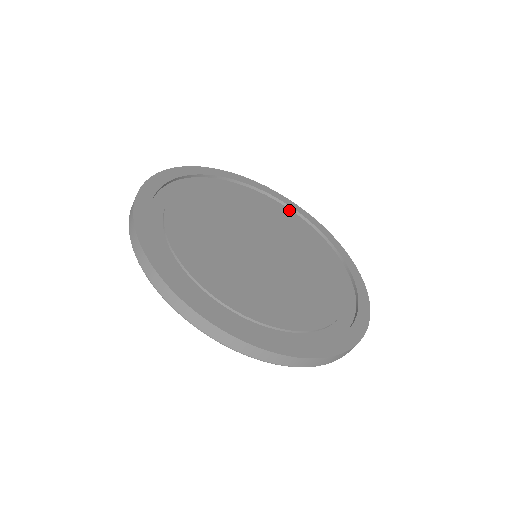
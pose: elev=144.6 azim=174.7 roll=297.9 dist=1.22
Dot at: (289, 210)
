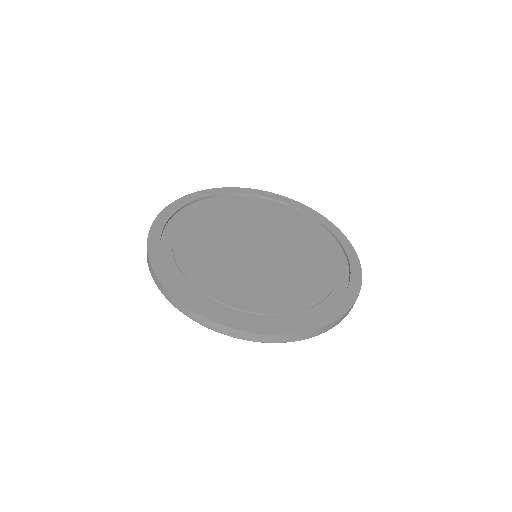
Dot at: (268, 201)
